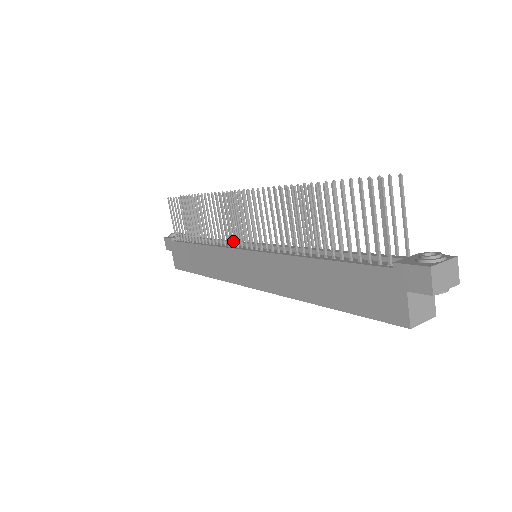
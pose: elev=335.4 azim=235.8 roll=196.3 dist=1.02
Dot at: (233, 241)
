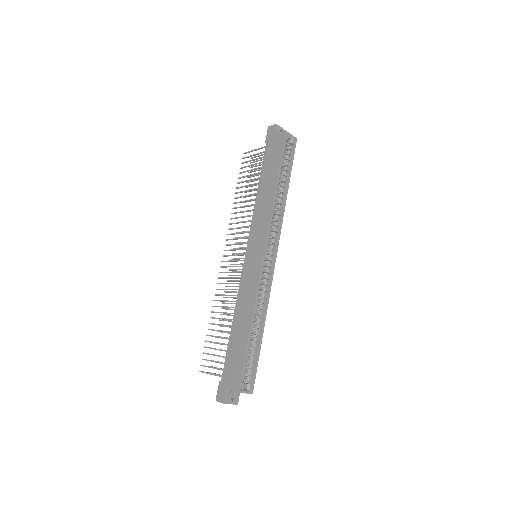
Dot at: (241, 272)
